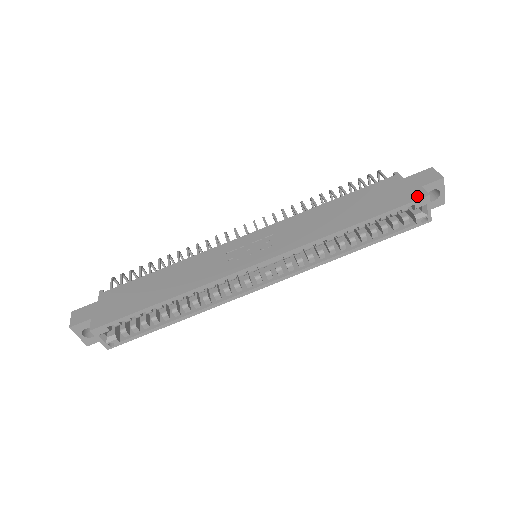
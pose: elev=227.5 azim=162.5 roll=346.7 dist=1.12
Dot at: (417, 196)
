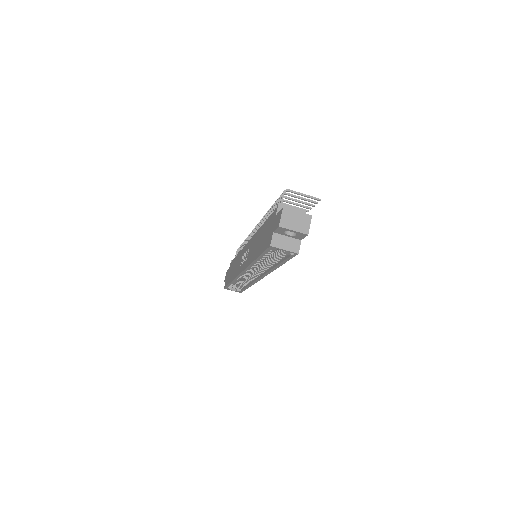
Dot at: (268, 244)
